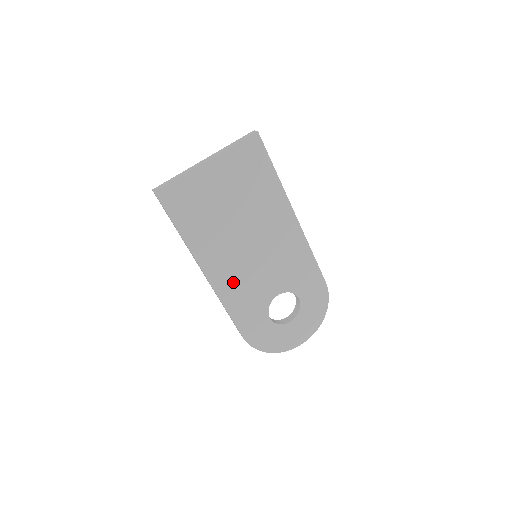
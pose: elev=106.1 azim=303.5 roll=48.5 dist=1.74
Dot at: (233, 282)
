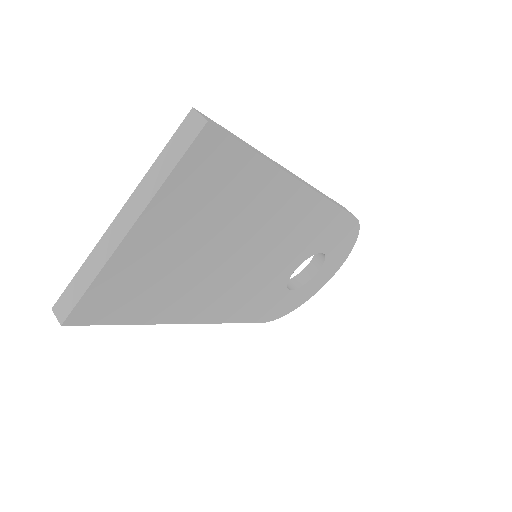
Dot at: (235, 301)
